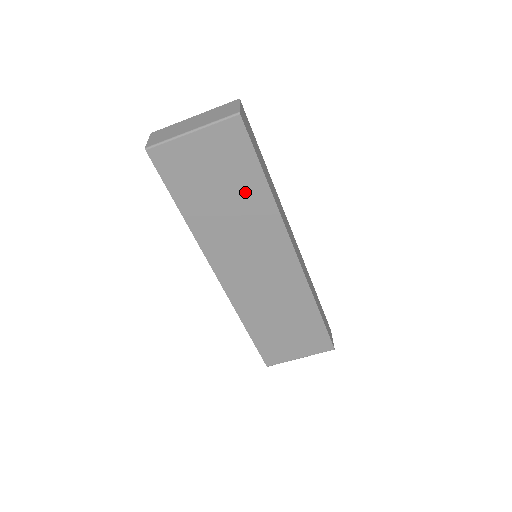
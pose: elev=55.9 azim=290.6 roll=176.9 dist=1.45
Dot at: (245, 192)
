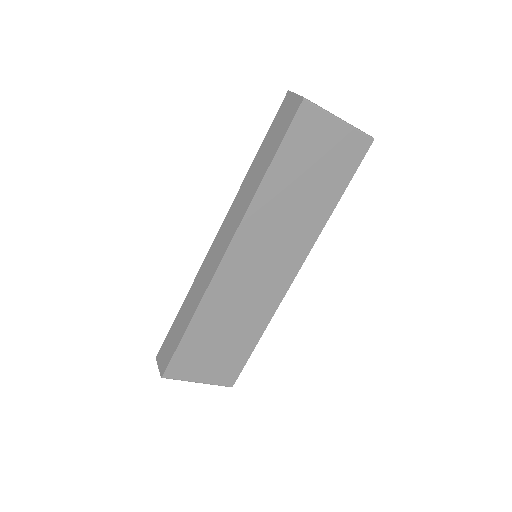
Dot at: (320, 196)
